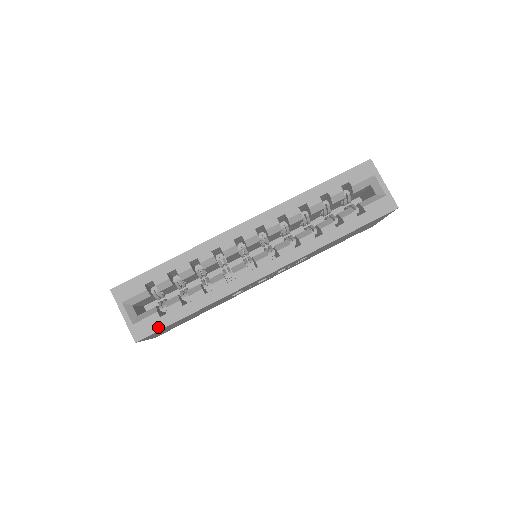
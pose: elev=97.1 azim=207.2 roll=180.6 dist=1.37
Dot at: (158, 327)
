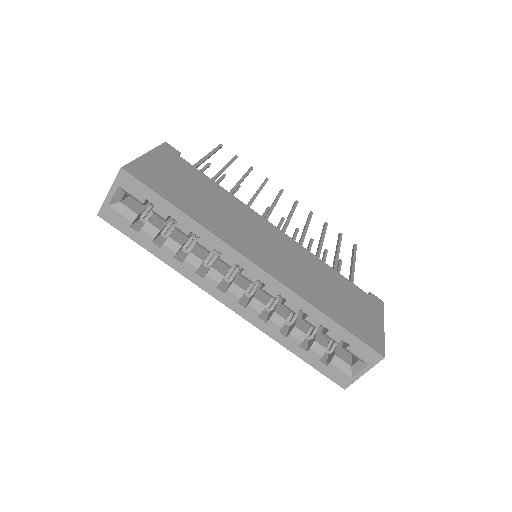
Dot at: (122, 229)
